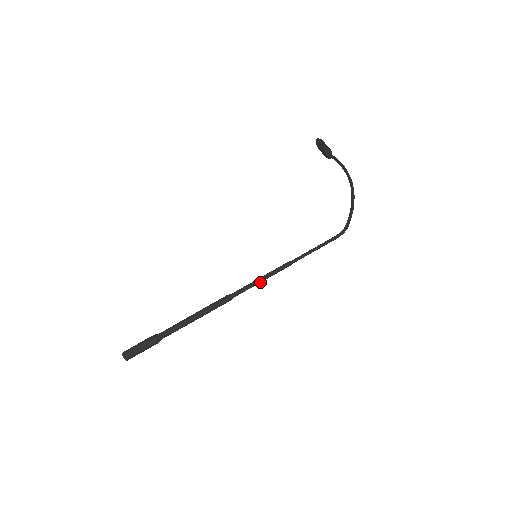
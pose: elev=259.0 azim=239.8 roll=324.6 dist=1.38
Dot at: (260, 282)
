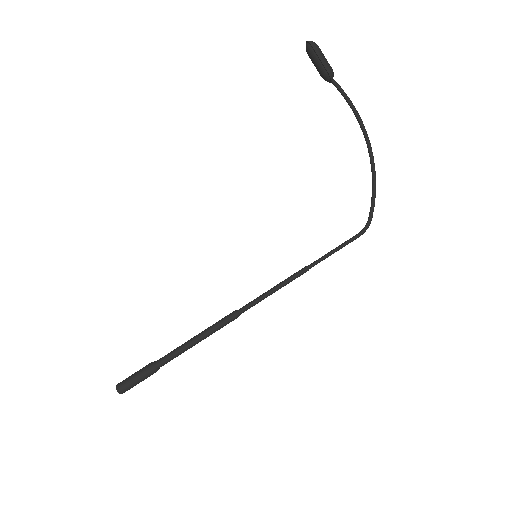
Dot at: (271, 293)
